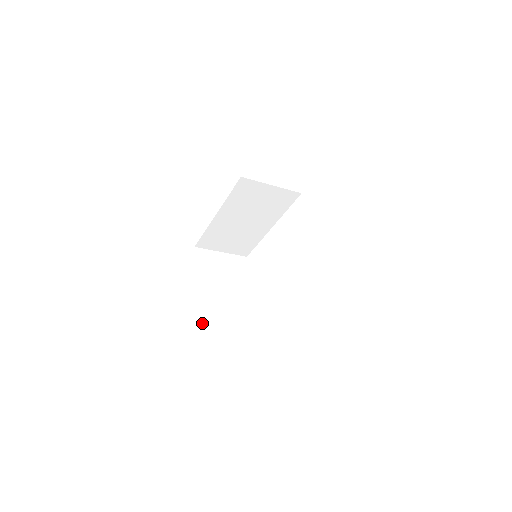
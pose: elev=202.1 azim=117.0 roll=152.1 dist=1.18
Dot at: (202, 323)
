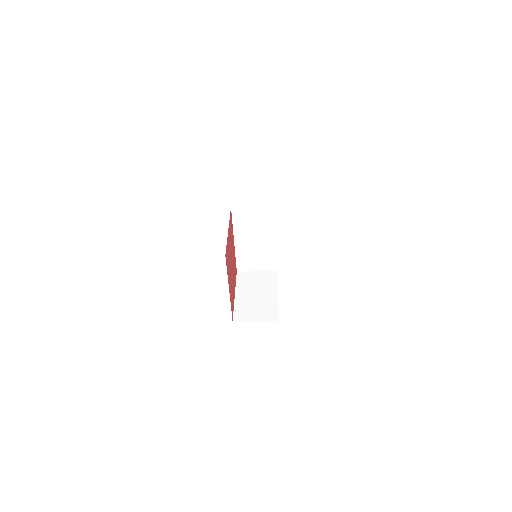
Dot at: (238, 315)
